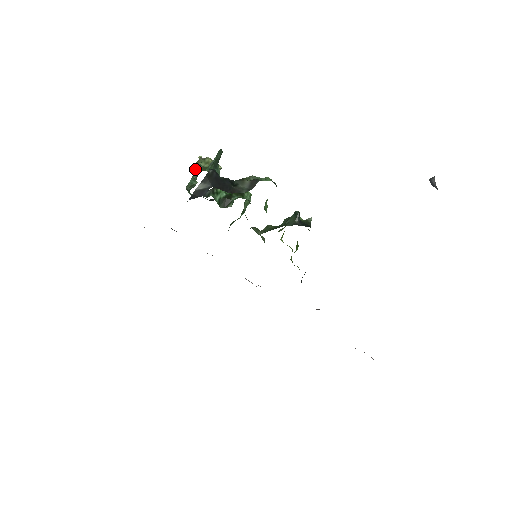
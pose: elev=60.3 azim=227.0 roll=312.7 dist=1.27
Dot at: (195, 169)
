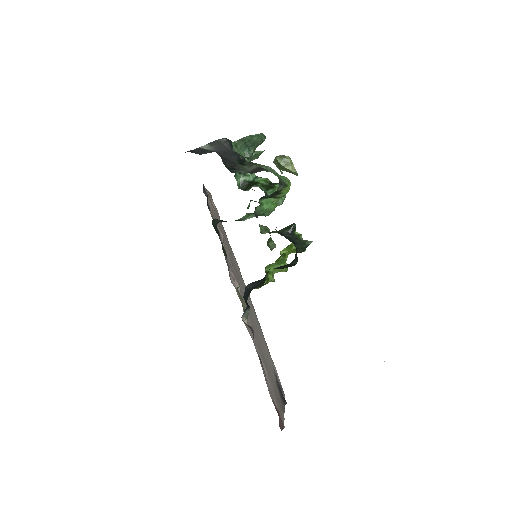
Dot at: (277, 165)
